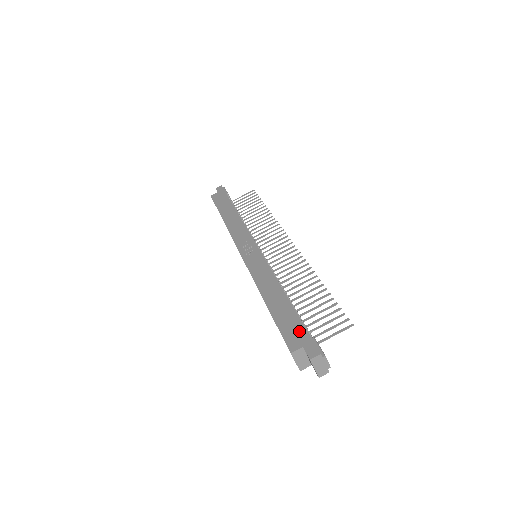
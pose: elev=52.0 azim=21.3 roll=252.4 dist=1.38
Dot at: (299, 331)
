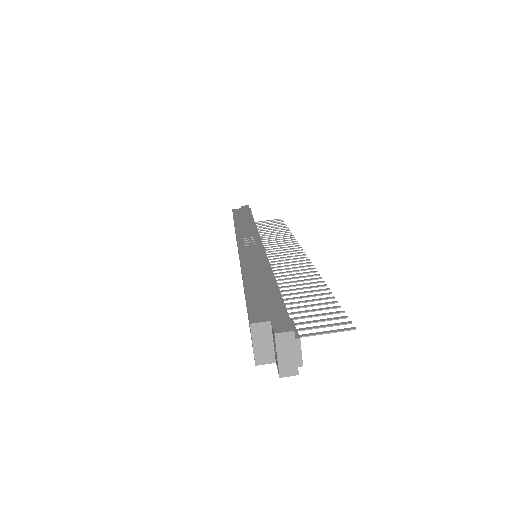
Dot at: (274, 306)
